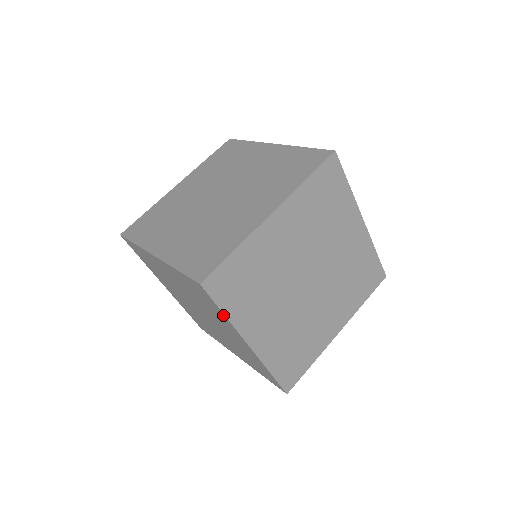
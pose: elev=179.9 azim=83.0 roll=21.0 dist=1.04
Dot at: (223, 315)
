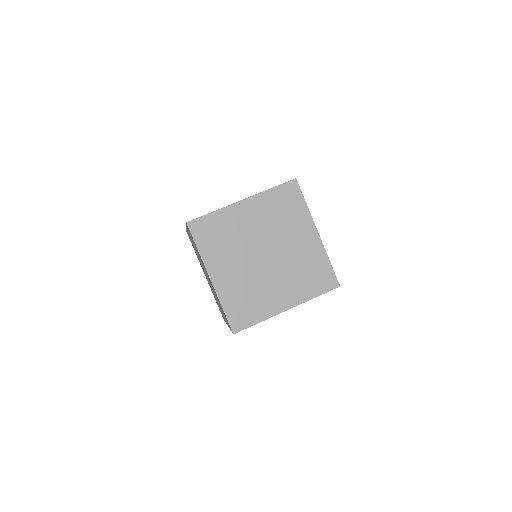
Dot at: occluded
